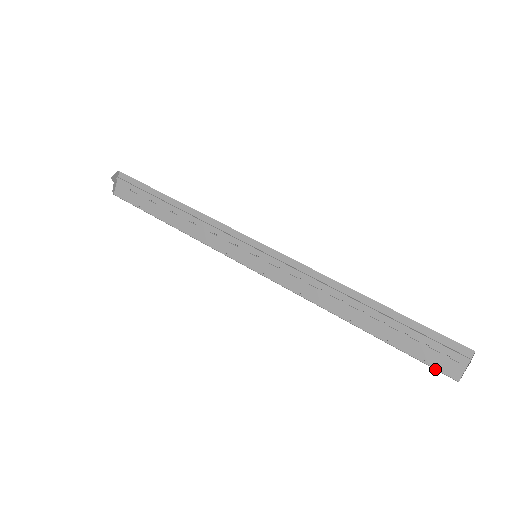
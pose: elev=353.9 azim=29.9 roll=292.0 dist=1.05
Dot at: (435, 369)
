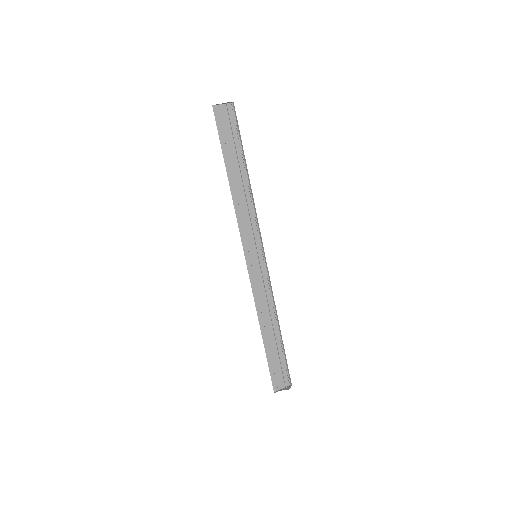
Dot at: (272, 381)
